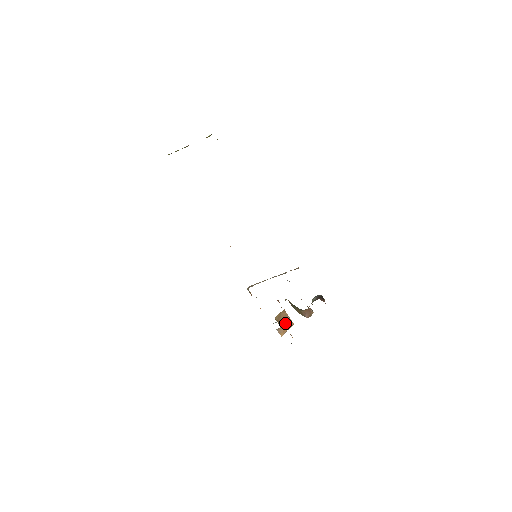
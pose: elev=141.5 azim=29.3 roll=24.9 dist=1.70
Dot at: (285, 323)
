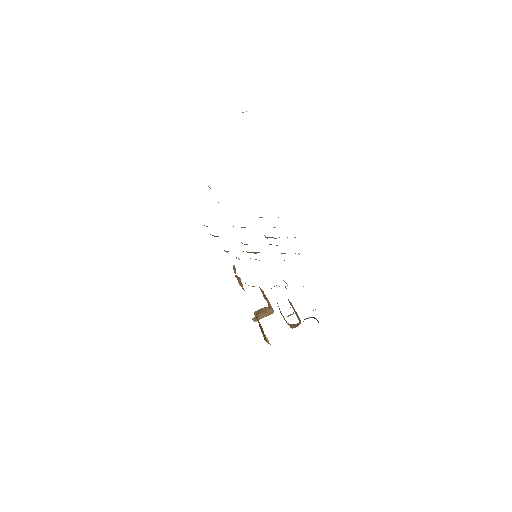
Dot at: (264, 313)
